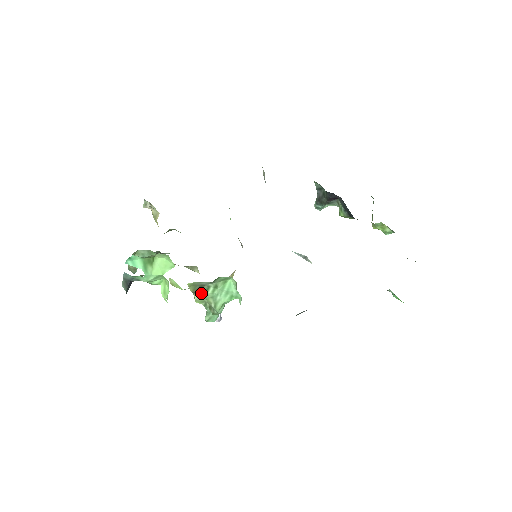
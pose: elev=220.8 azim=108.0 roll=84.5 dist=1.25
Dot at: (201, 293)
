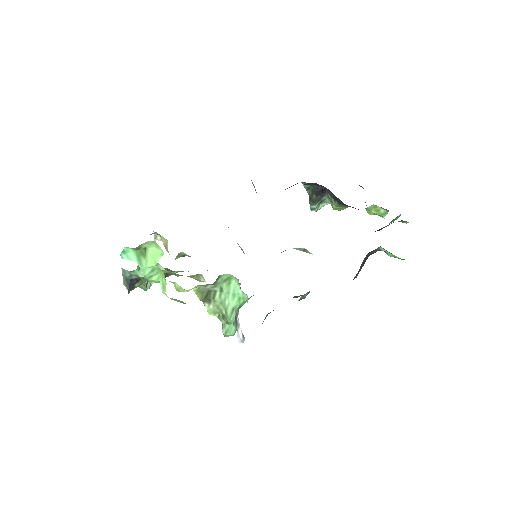
Dot at: (210, 300)
